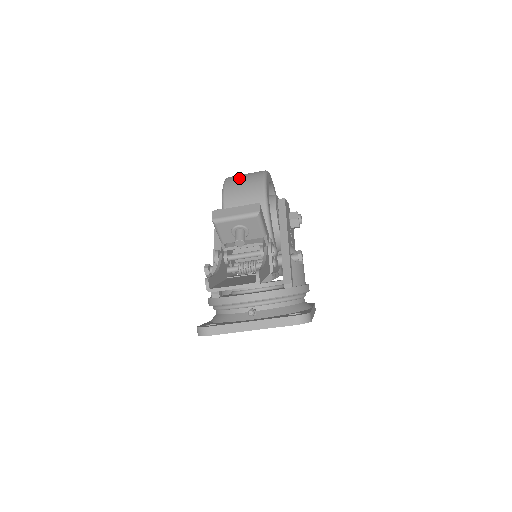
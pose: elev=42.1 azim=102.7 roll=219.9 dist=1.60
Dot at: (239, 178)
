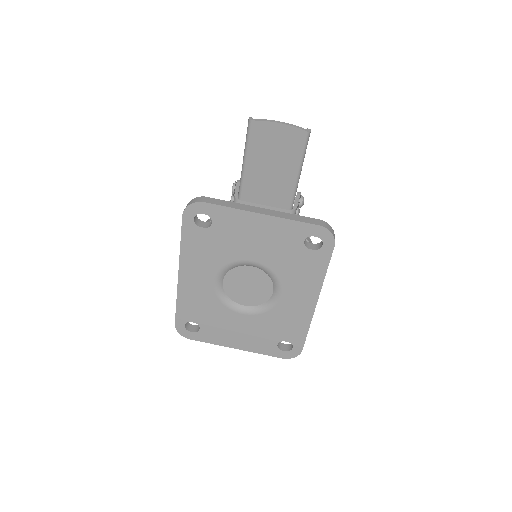
Dot at: occluded
